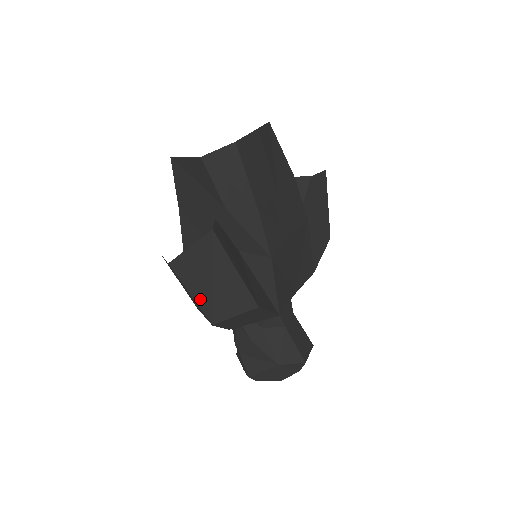
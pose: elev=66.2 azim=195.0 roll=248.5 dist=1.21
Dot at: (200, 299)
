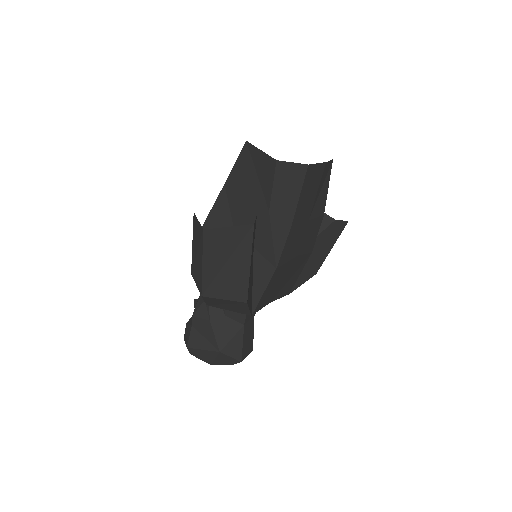
Dot at: (207, 271)
